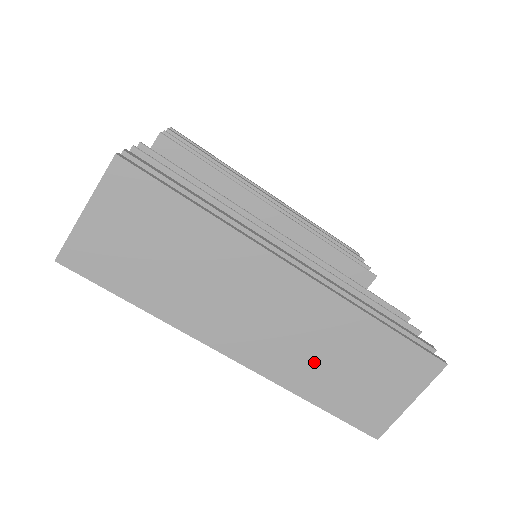
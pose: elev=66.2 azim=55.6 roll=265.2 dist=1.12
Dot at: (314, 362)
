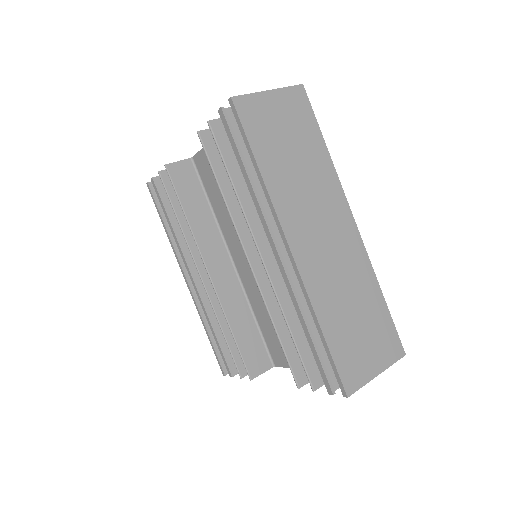
Dot at: (336, 293)
